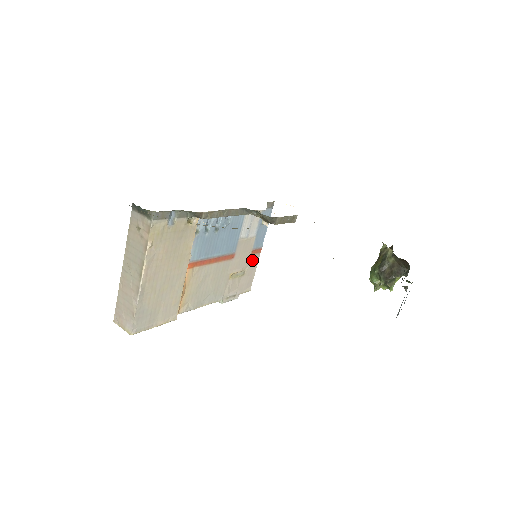
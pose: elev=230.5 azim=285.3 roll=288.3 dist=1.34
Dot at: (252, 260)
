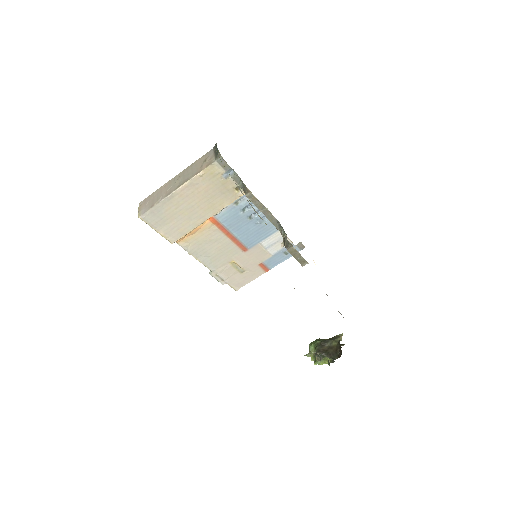
Dot at: (256, 270)
